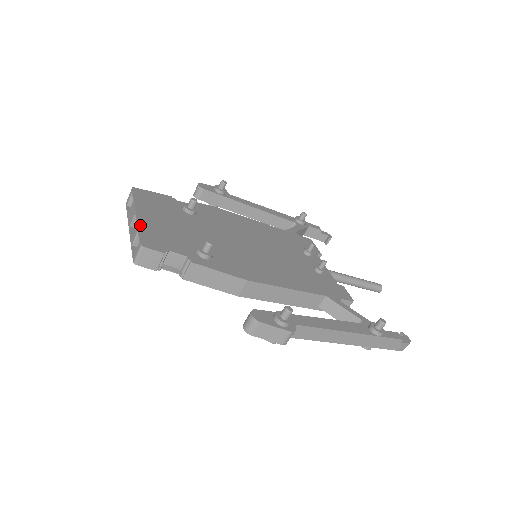
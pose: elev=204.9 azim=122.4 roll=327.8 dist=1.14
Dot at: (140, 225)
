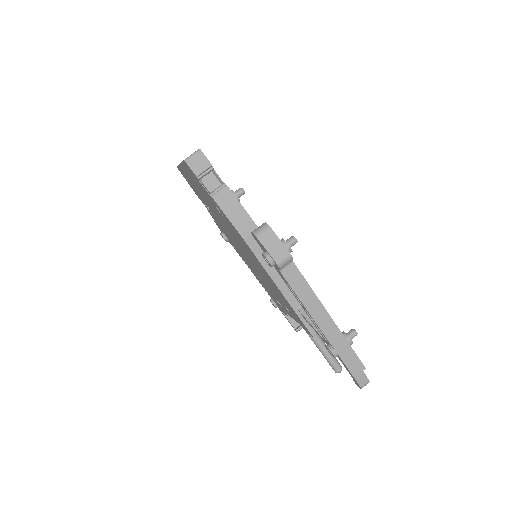
Dot at: occluded
